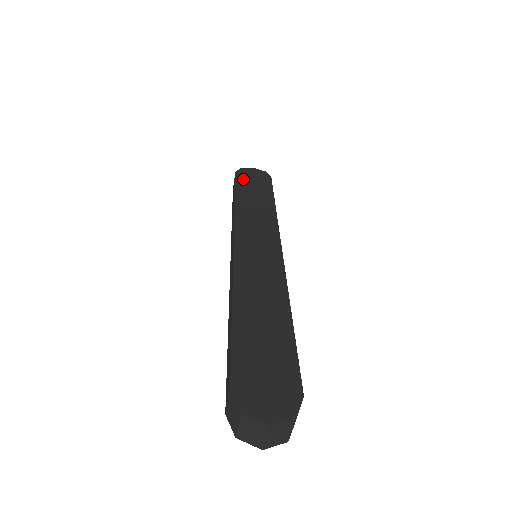
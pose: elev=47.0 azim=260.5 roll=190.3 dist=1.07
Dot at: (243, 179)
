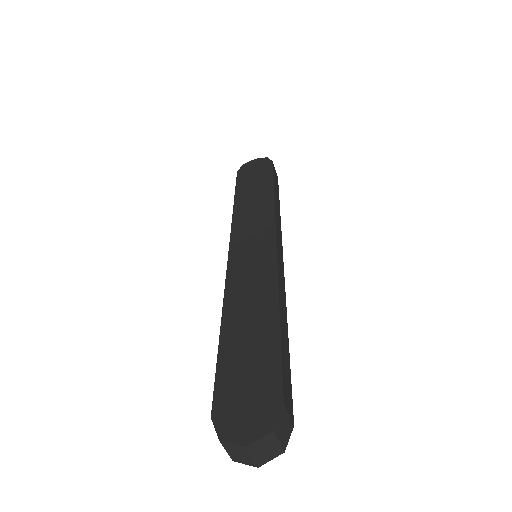
Dot at: (244, 176)
